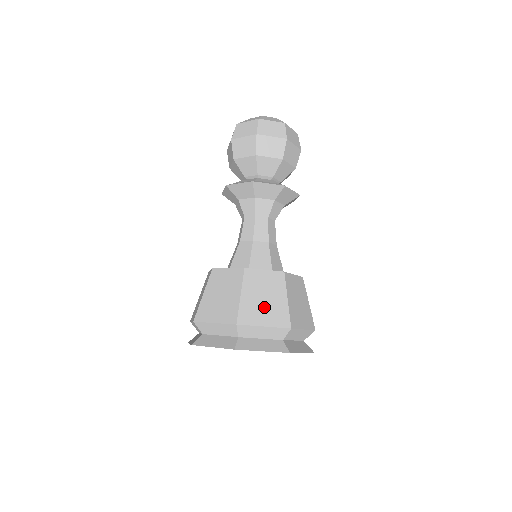
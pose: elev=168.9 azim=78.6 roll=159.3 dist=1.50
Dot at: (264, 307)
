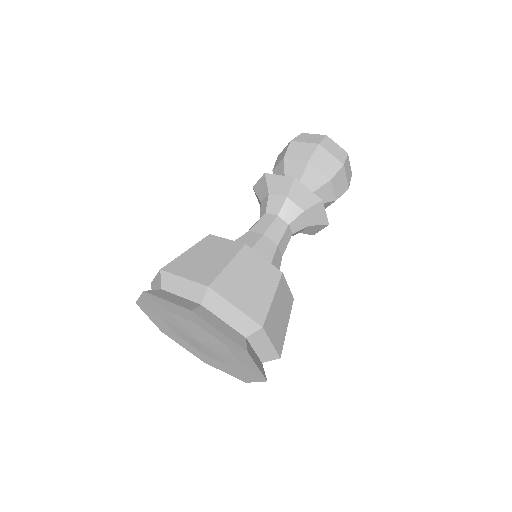
Dot at: (198, 264)
